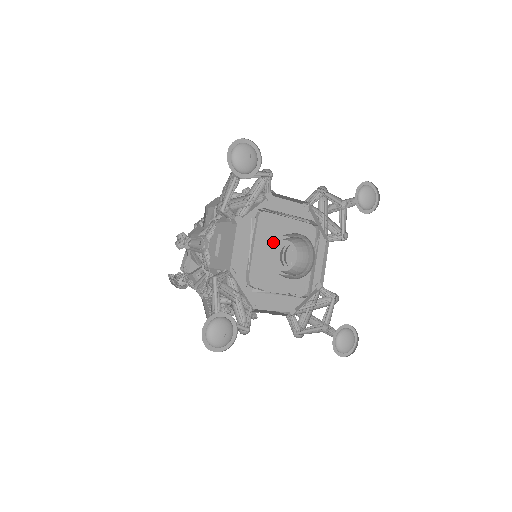
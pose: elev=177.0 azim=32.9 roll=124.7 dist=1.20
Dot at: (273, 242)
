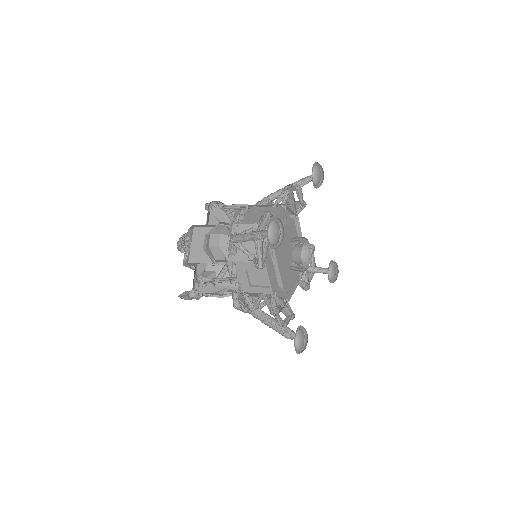
Dot at: (283, 253)
